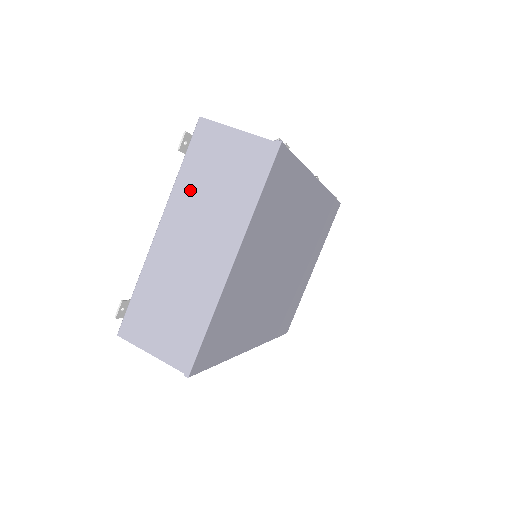
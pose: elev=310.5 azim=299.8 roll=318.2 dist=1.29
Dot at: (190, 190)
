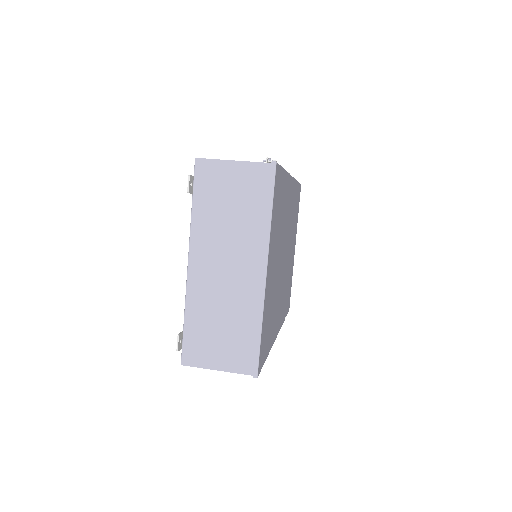
Dot at: (207, 223)
